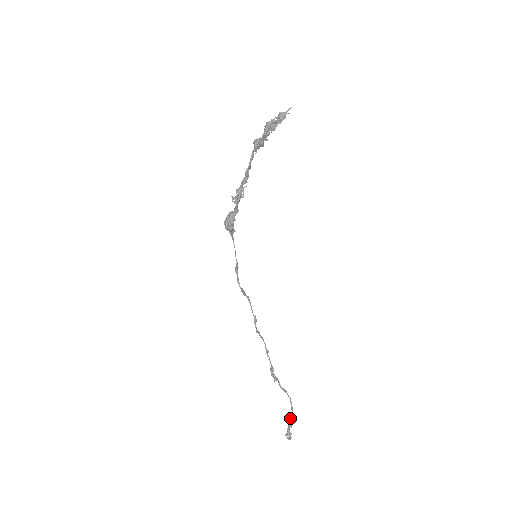
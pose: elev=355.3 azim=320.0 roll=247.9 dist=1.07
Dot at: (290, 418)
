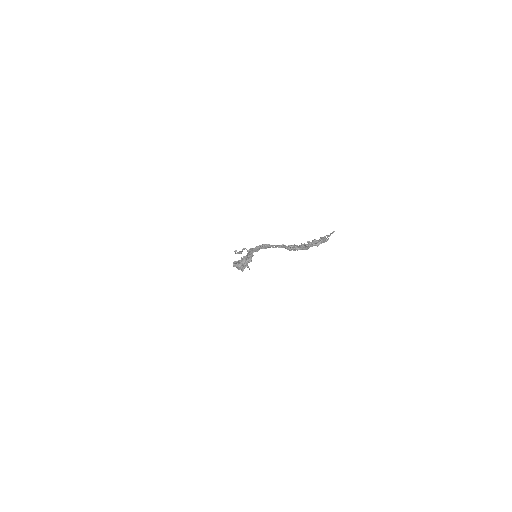
Dot at: occluded
